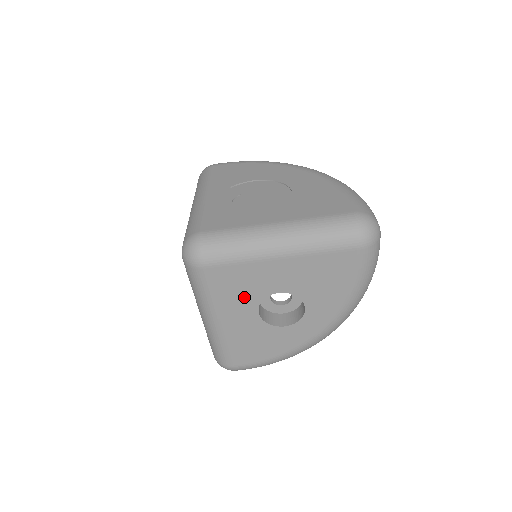
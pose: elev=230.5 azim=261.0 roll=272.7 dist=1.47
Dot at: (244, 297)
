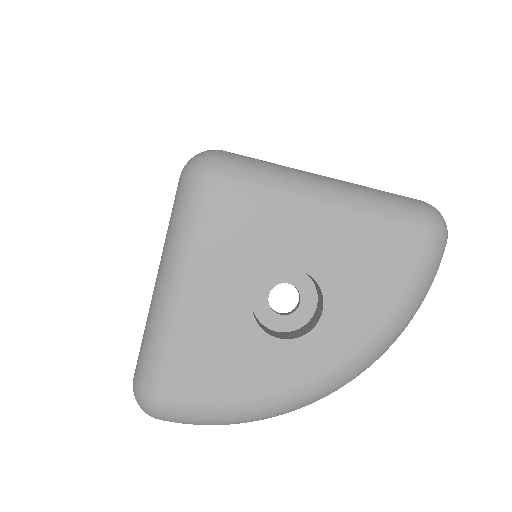
Dot at: (245, 257)
